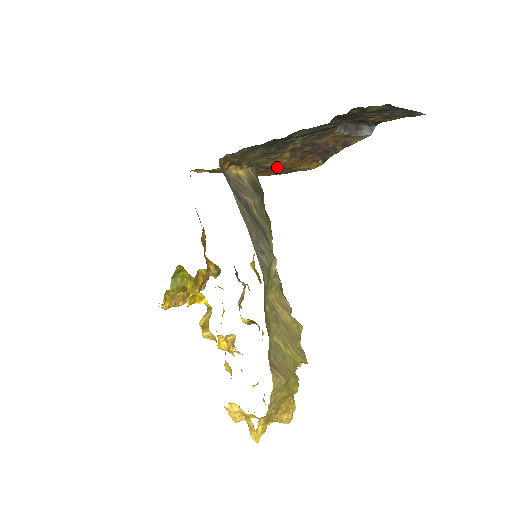
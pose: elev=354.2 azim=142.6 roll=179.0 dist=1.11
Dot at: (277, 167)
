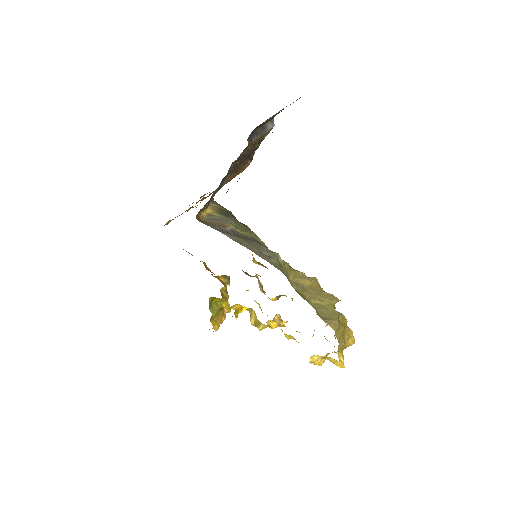
Dot at: occluded
